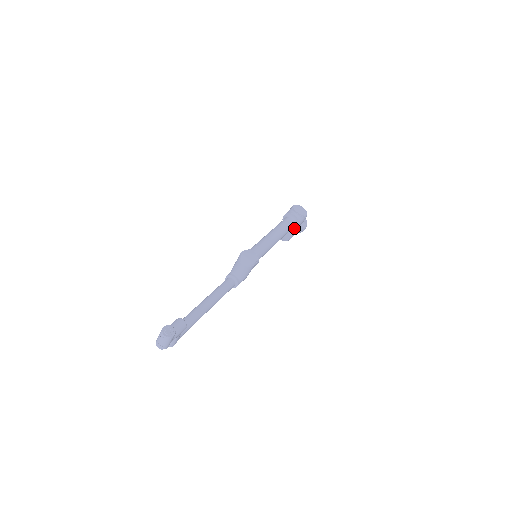
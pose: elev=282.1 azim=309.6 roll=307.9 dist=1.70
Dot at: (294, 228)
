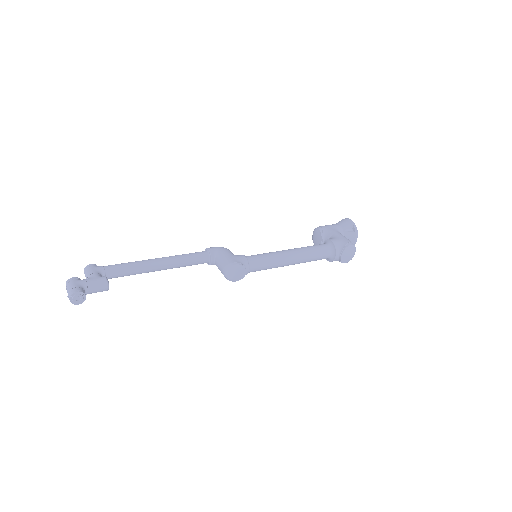
Dot at: occluded
